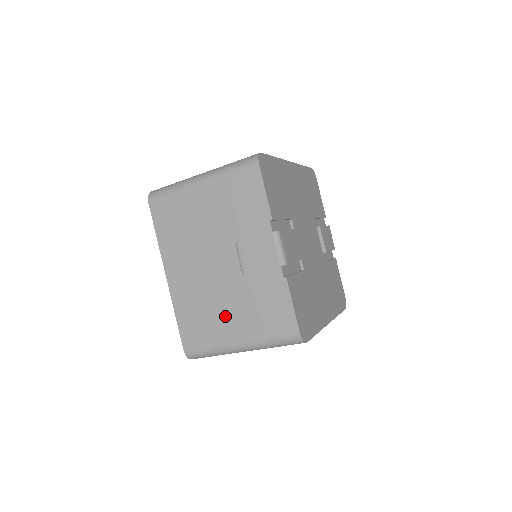
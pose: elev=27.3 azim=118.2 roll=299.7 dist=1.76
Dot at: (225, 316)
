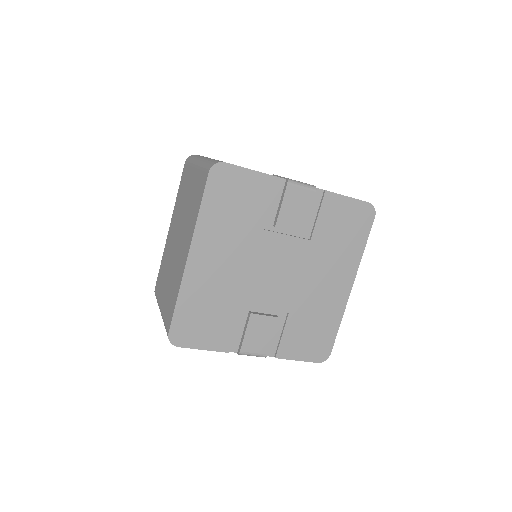
Dot at: occluded
